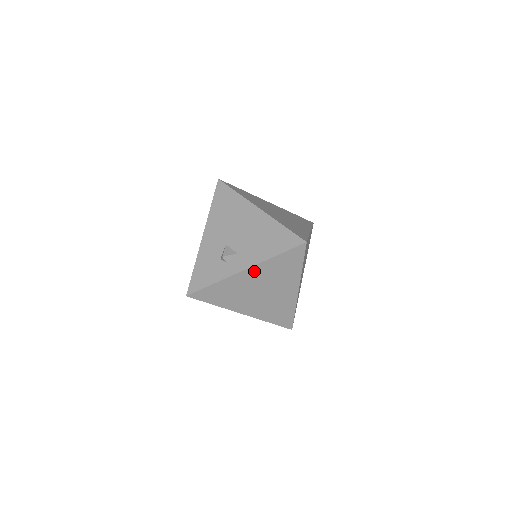
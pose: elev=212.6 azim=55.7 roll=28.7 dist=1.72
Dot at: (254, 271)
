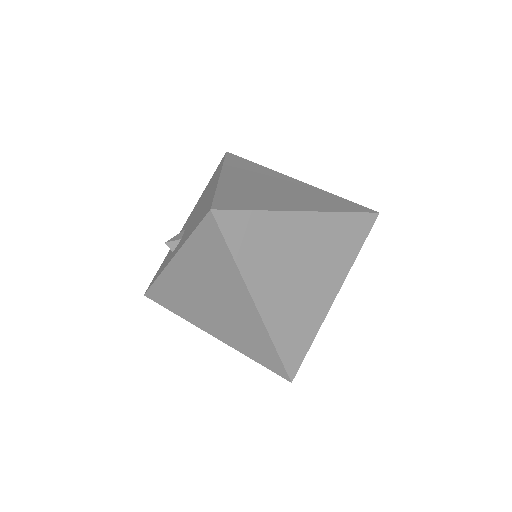
Dot at: (183, 262)
